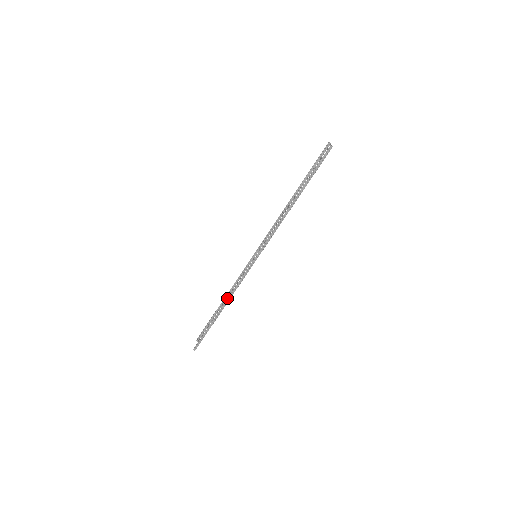
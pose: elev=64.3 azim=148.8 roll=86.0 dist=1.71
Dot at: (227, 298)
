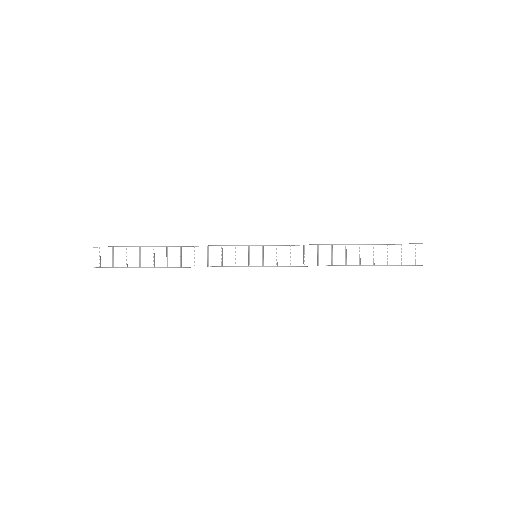
Dot at: (188, 267)
